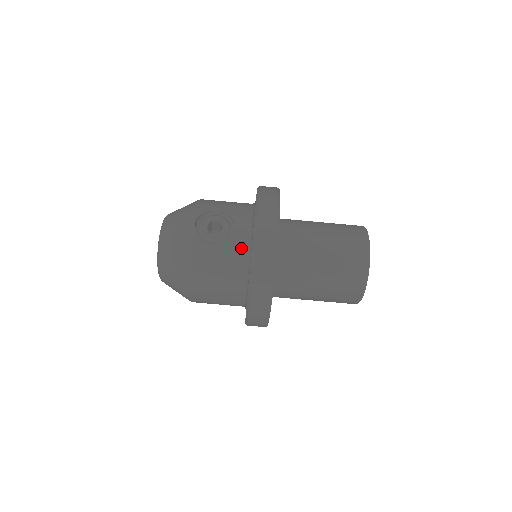
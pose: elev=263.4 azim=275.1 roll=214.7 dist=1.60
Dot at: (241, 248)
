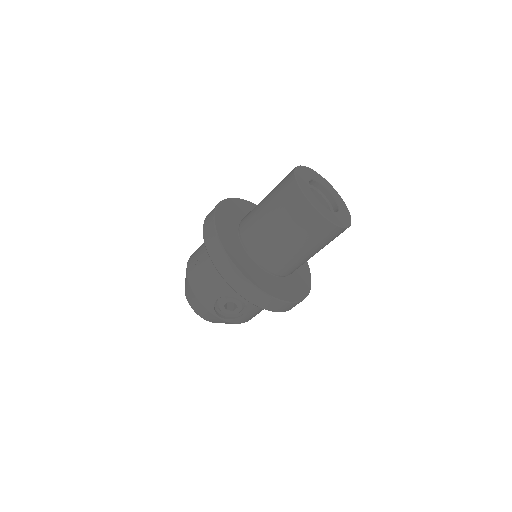
Dot at: occluded
